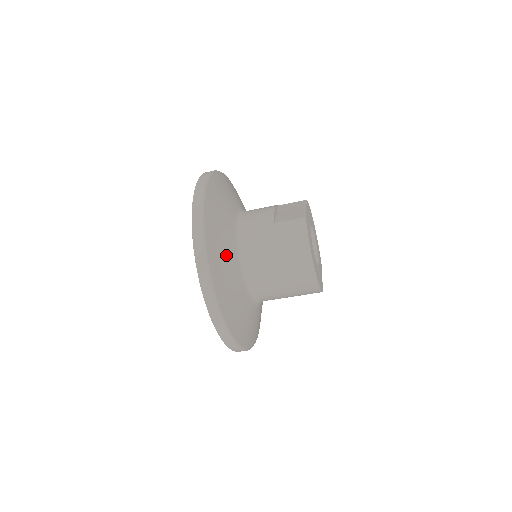
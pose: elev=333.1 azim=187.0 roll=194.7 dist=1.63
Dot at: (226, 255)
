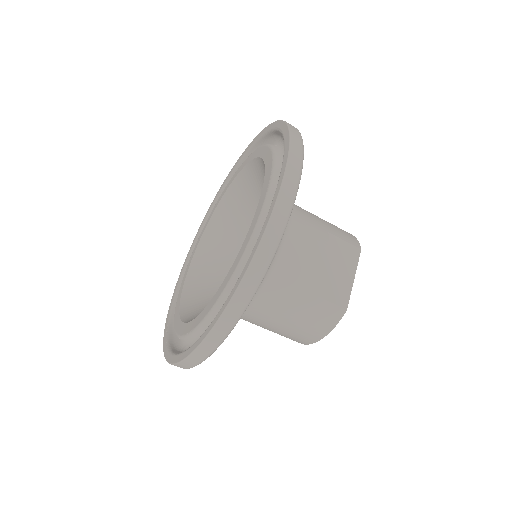
Dot at: occluded
